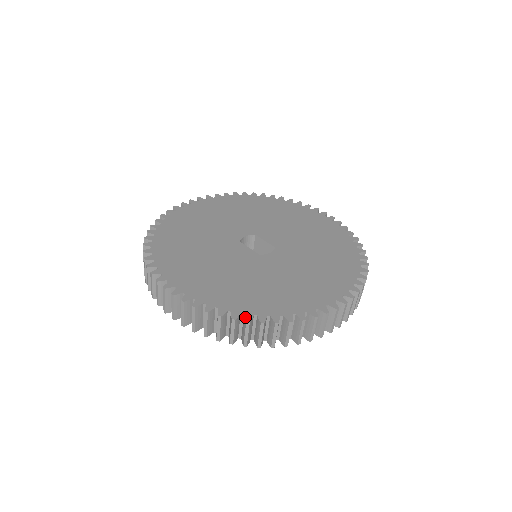
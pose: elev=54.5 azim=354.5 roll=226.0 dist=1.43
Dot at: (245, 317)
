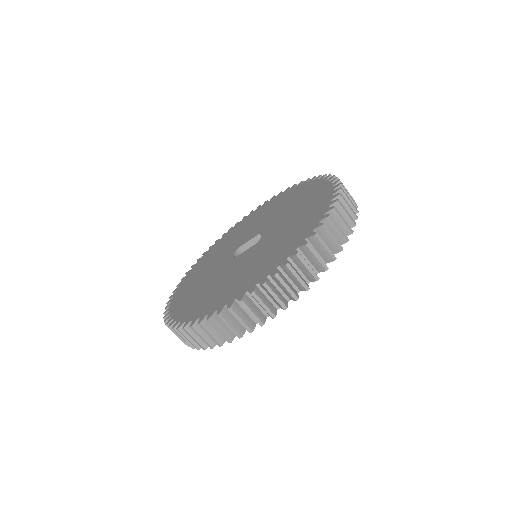
Dot at: (301, 246)
